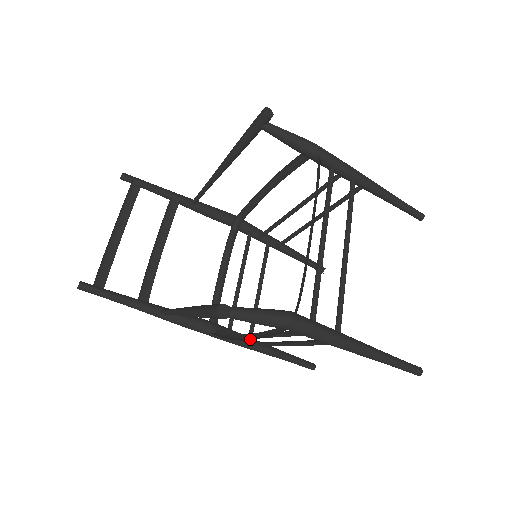
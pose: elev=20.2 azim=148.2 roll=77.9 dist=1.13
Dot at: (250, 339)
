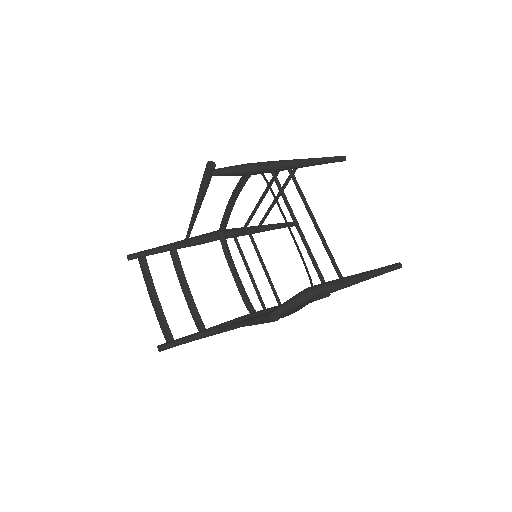
Dot at: (290, 314)
